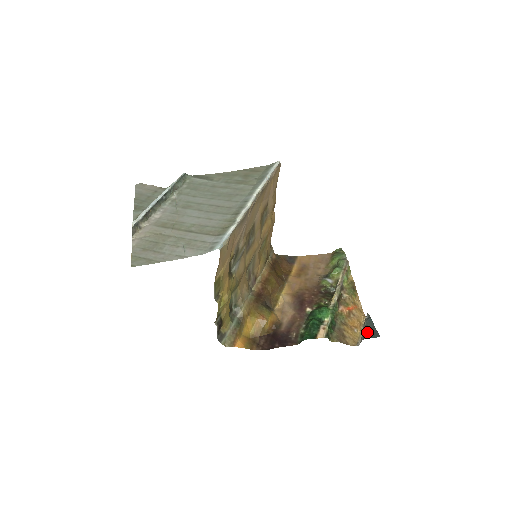
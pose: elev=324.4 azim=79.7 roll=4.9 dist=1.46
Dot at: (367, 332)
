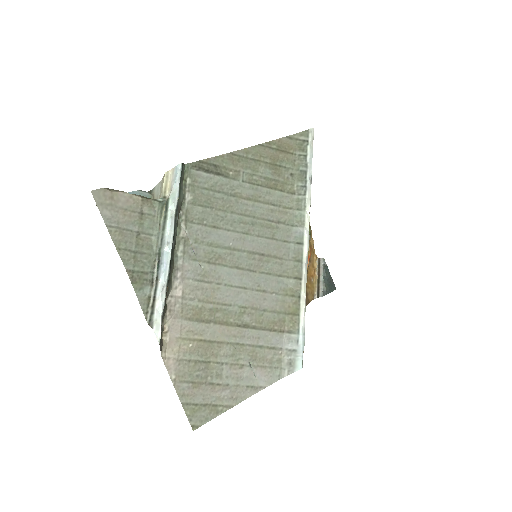
Dot at: (326, 286)
